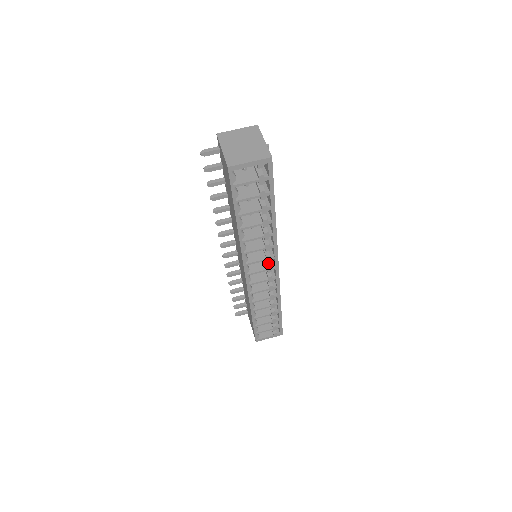
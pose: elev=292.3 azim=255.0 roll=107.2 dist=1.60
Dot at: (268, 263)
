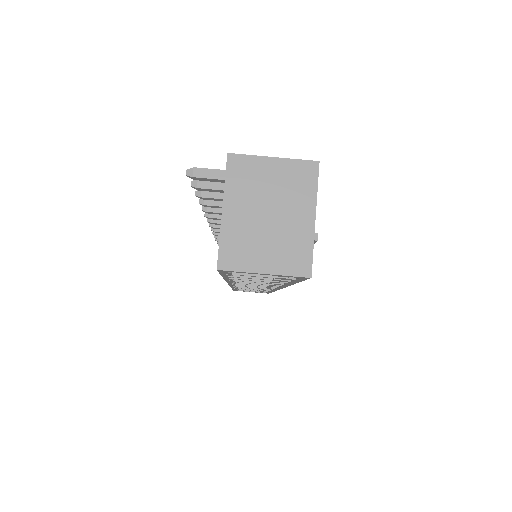
Dot at: occluded
